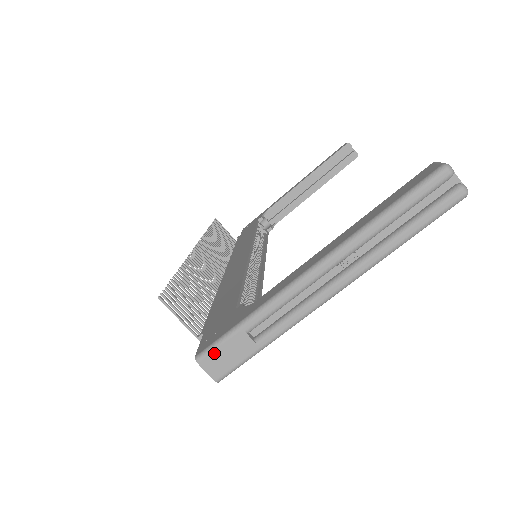
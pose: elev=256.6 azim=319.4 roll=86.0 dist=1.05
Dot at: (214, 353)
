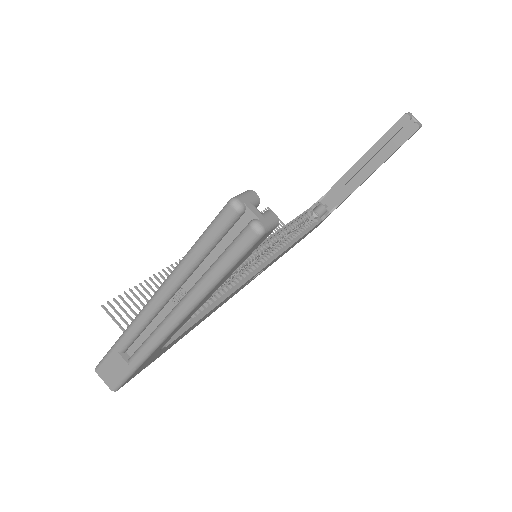
Dot at: (103, 366)
